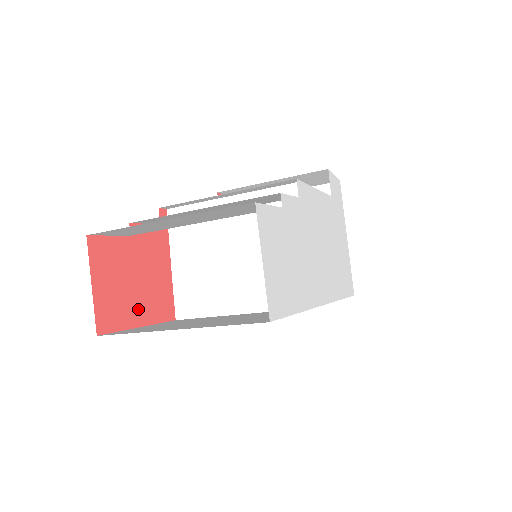
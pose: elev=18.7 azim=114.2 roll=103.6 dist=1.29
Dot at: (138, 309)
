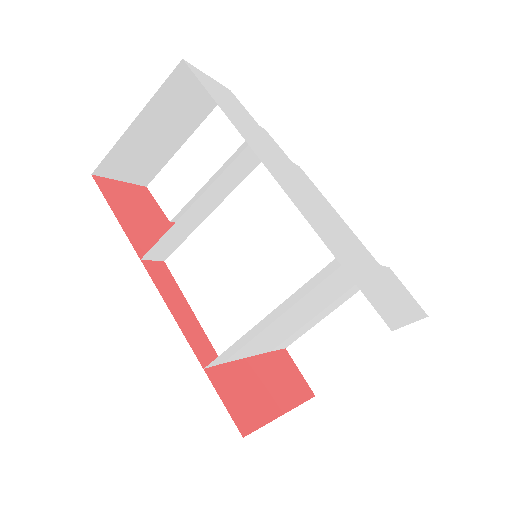
Dot at: (126, 216)
